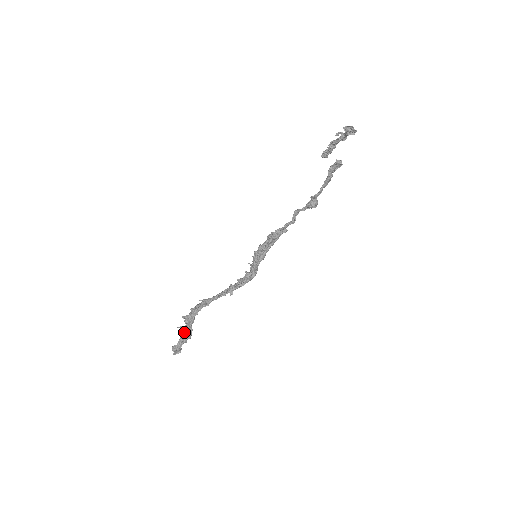
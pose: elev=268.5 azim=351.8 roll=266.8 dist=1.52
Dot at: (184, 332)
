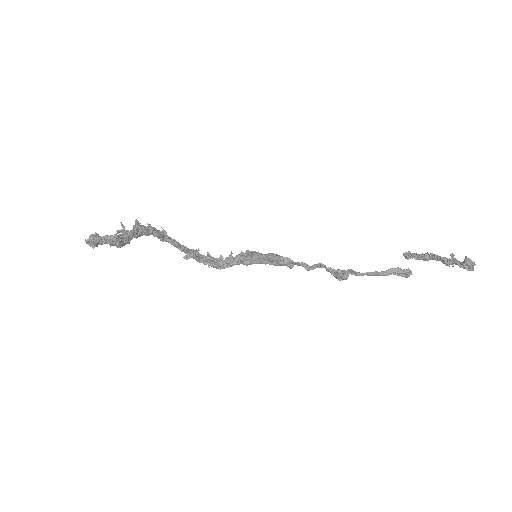
Dot at: (122, 235)
